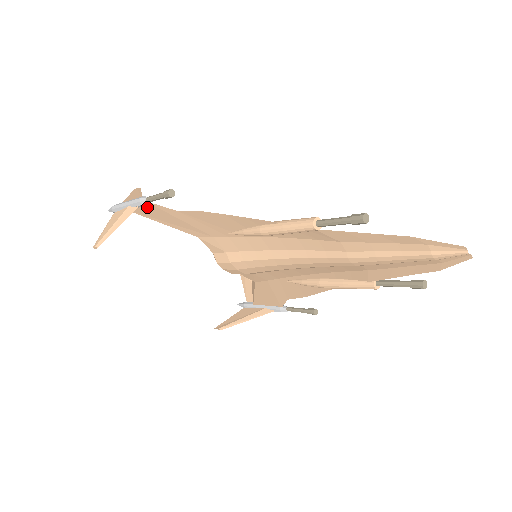
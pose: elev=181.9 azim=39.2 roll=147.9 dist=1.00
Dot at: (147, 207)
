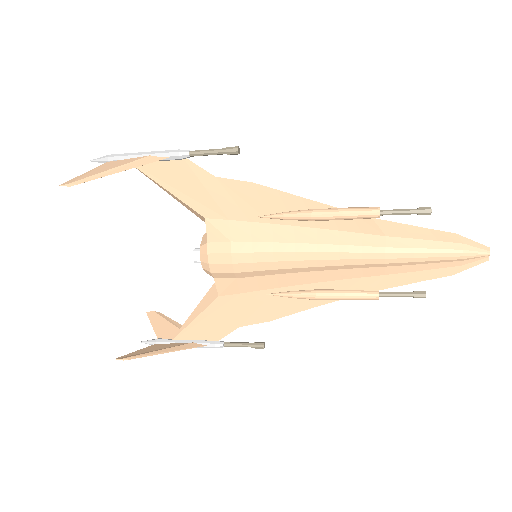
Dot at: (173, 164)
